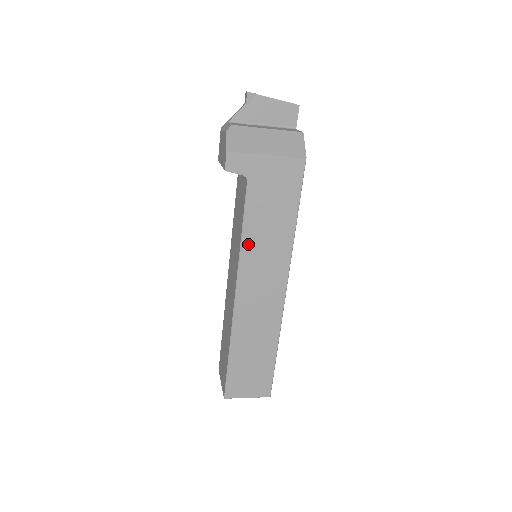
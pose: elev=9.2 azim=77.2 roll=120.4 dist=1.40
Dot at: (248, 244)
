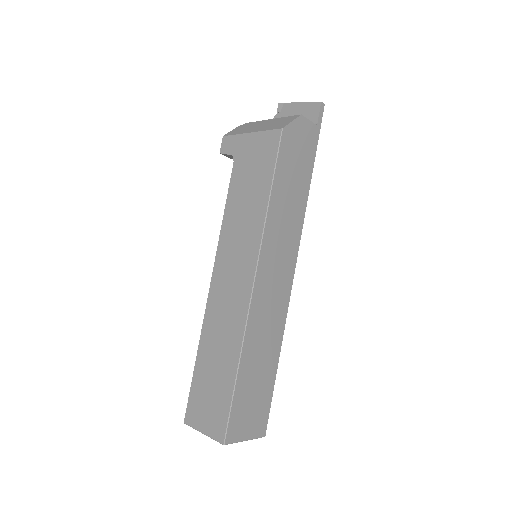
Dot at: (227, 224)
